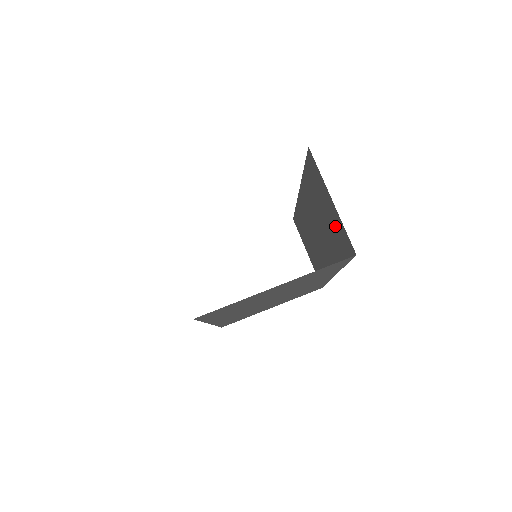
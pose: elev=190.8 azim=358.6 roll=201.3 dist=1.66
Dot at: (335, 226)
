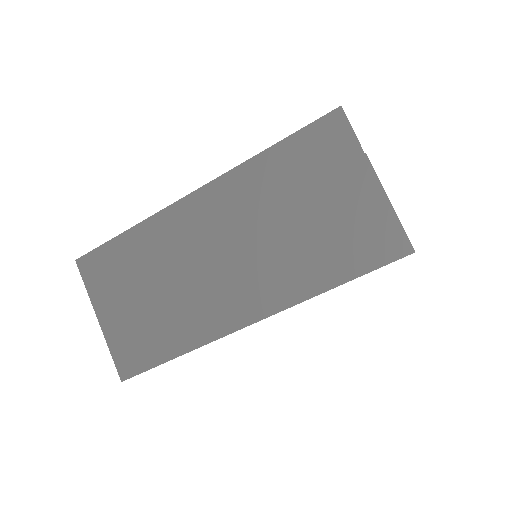
Dot at: occluded
